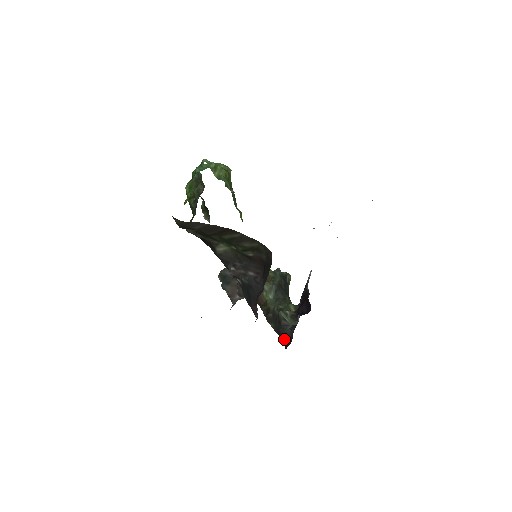
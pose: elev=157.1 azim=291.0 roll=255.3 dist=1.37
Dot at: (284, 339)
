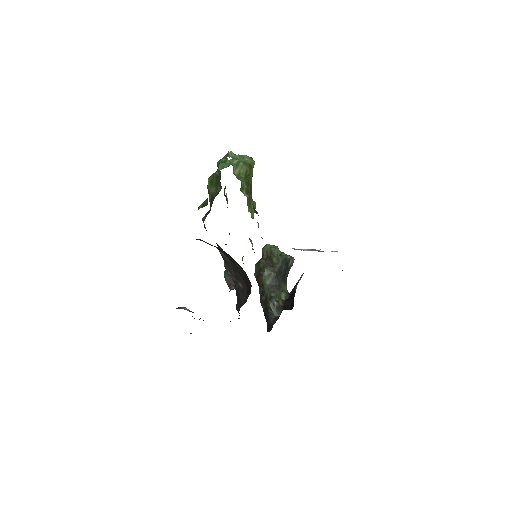
Dot at: (268, 324)
